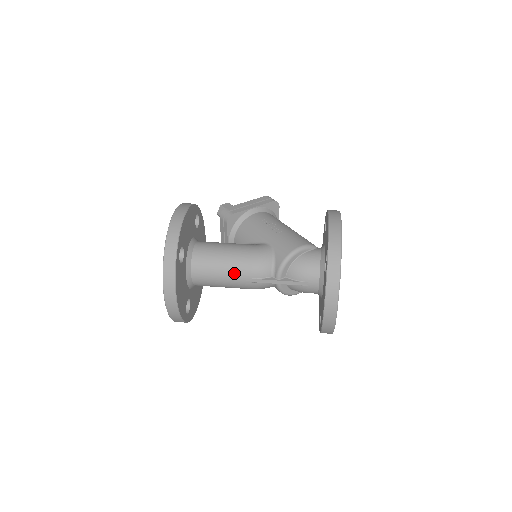
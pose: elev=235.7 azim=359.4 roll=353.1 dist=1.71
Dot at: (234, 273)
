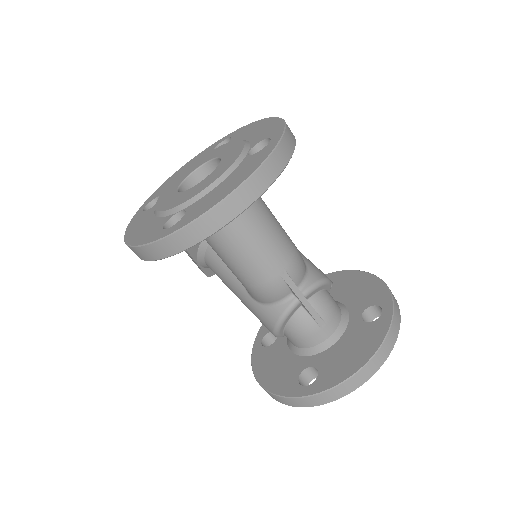
Dot at: (275, 246)
